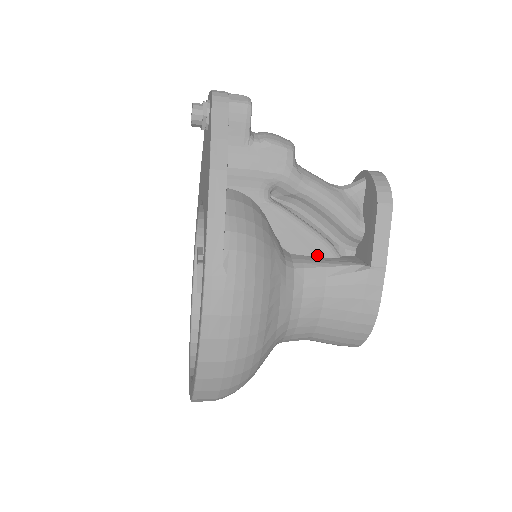
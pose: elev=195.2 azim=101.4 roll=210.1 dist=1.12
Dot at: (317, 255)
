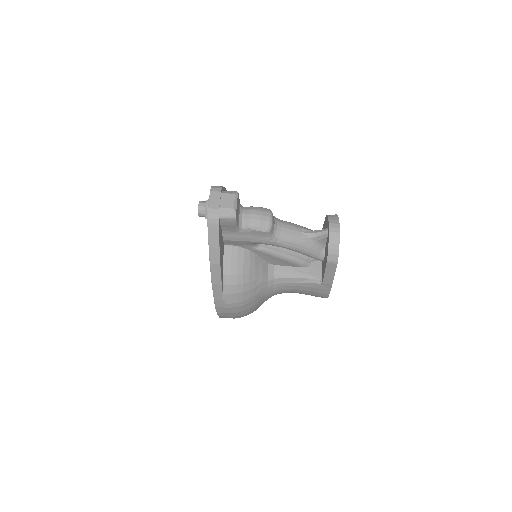
Dot at: (292, 266)
